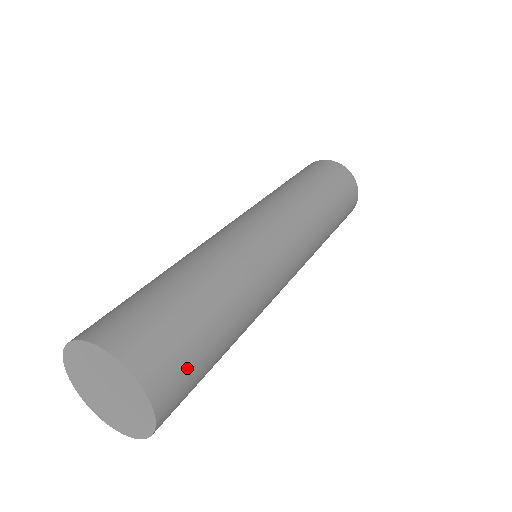
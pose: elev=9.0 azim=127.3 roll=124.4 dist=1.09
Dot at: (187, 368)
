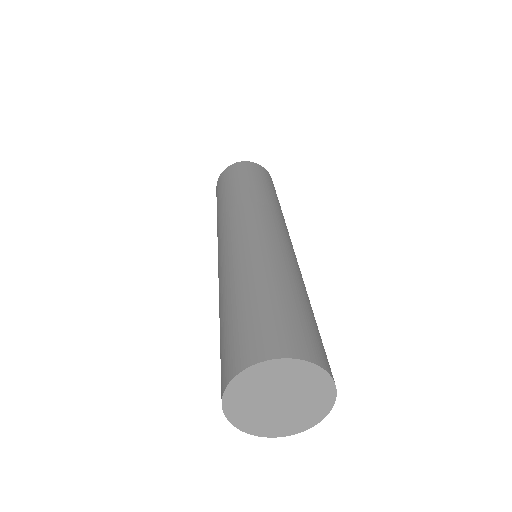
Dot at: occluded
